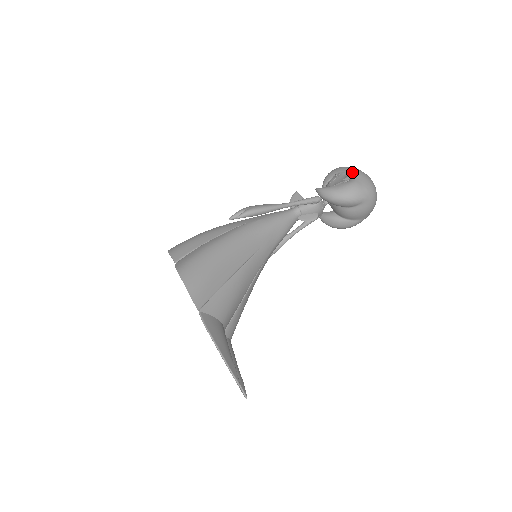
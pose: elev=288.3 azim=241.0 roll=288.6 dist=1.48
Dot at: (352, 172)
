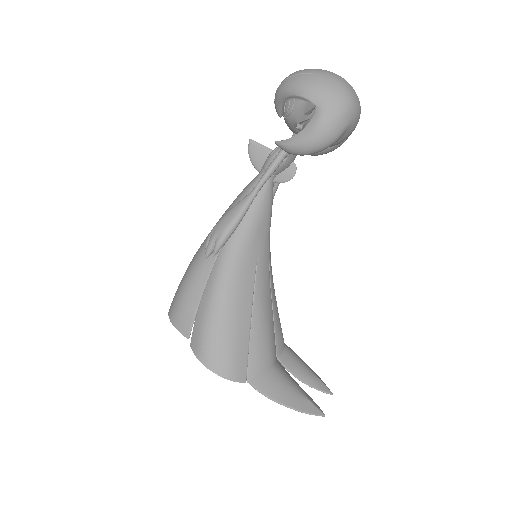
Dot at: (310, 95)
